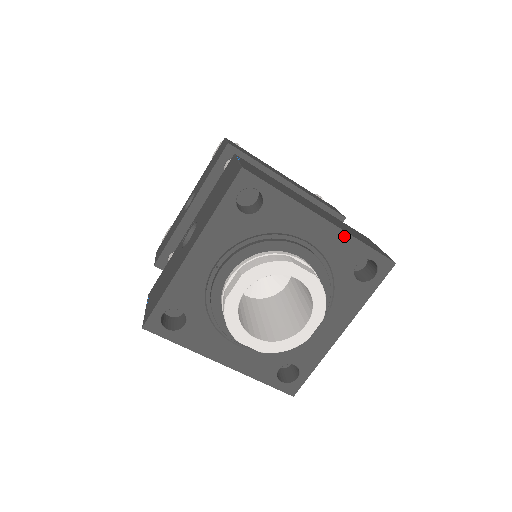
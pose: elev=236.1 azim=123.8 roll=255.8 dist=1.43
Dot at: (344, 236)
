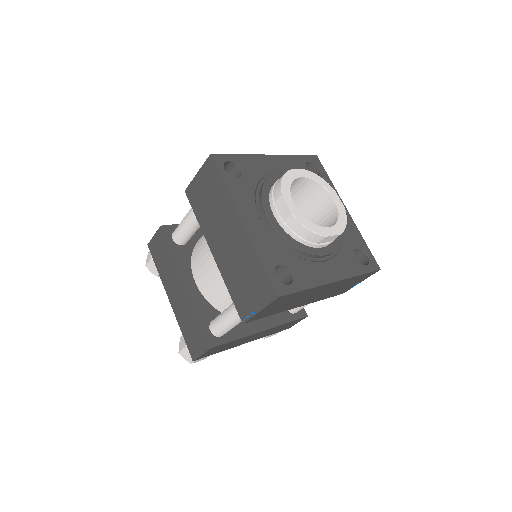
Dot at: (355, 227)
